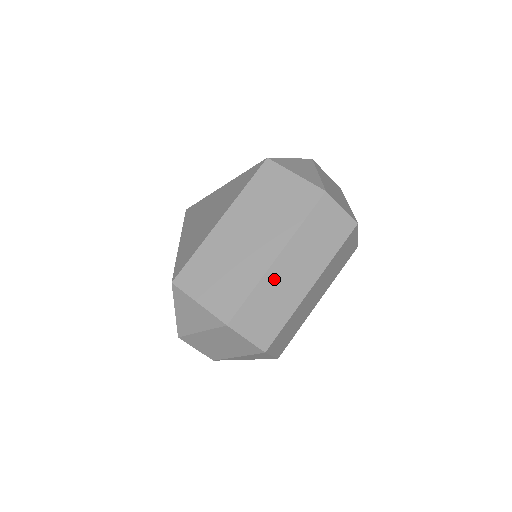
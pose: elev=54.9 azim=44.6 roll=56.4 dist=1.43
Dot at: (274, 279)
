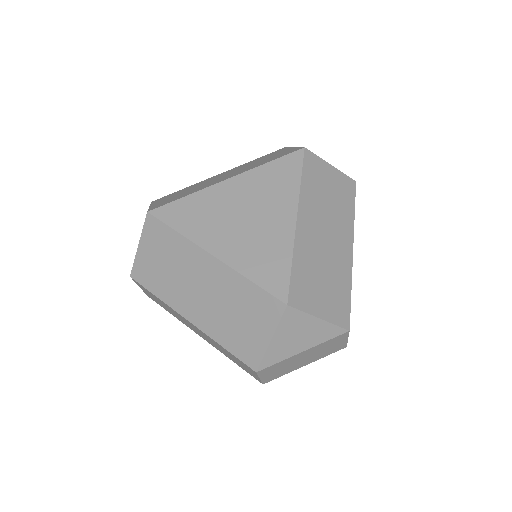
Dot at: occluded
